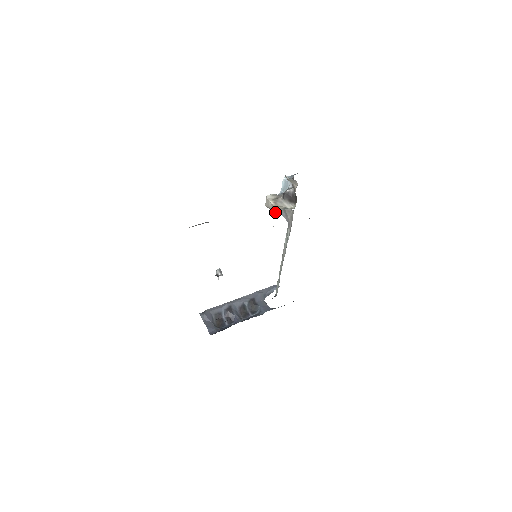
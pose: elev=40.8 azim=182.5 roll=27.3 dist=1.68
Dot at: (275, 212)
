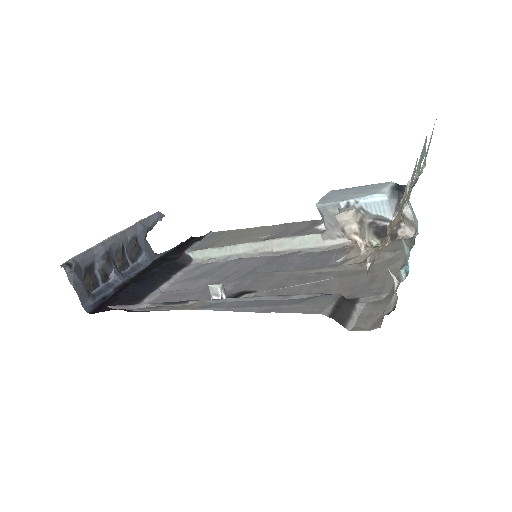
Dot at: (350, 239)
